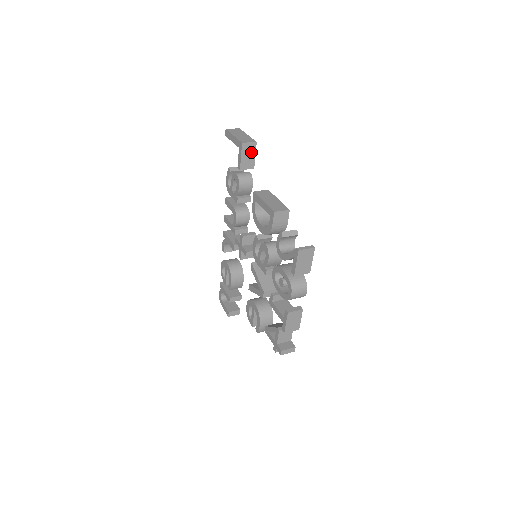
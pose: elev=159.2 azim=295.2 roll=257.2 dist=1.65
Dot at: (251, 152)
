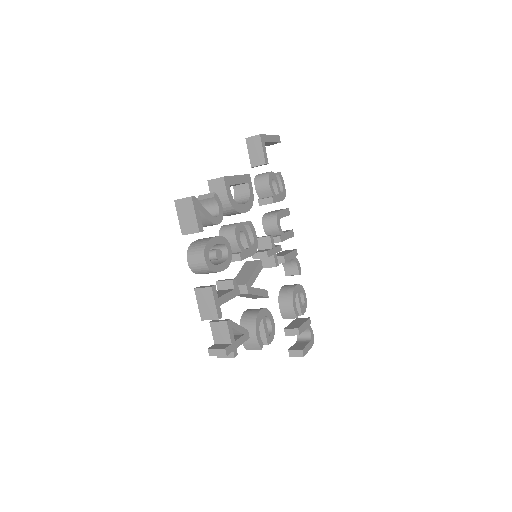
Dot at: (258, 146)
